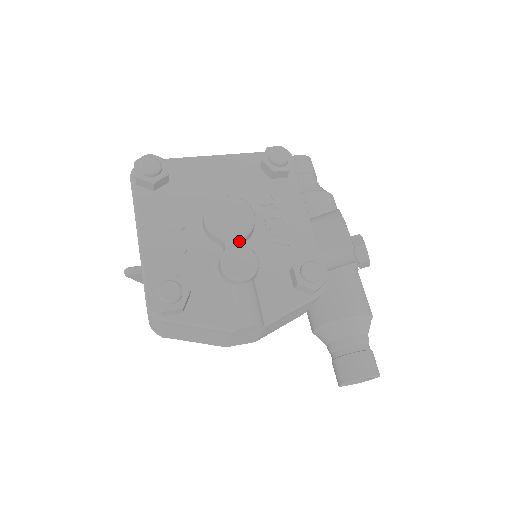
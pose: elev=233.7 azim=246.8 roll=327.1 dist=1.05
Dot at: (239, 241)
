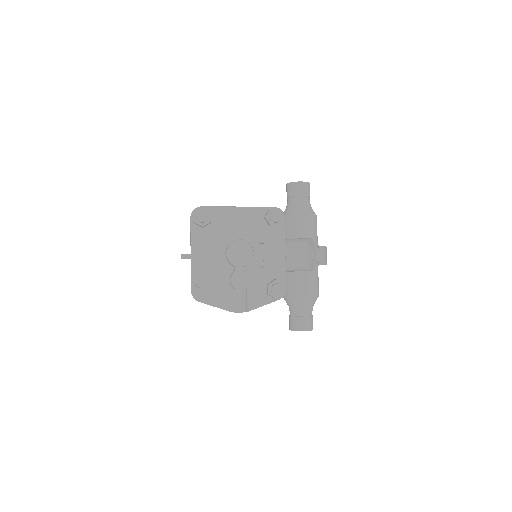
Dot at: (242, 267)
